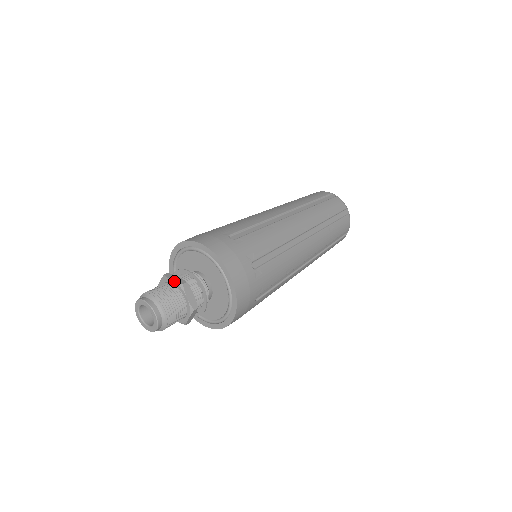
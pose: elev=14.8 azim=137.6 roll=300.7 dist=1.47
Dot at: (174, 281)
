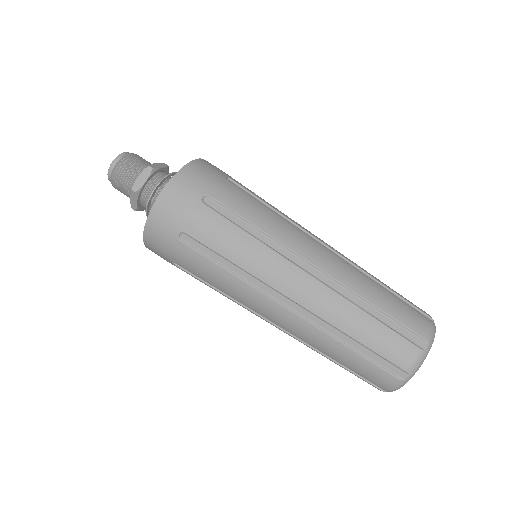
Dot at: occluded
